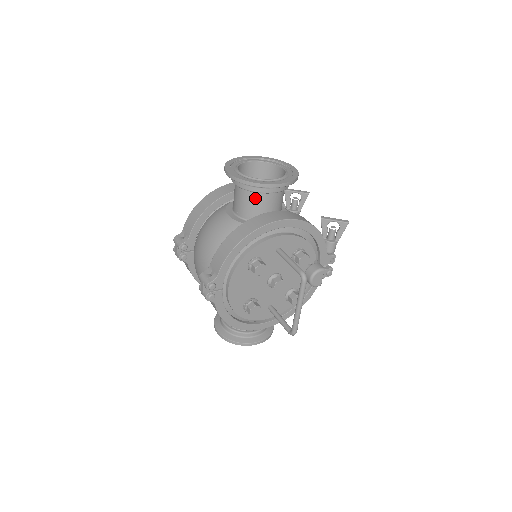
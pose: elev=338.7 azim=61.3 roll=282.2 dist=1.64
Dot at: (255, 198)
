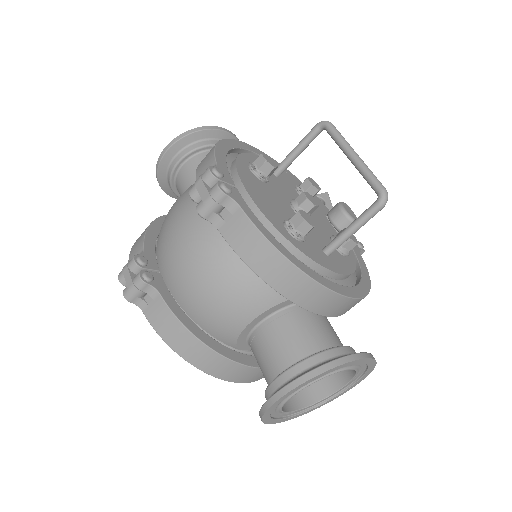
Dot at: occluded
